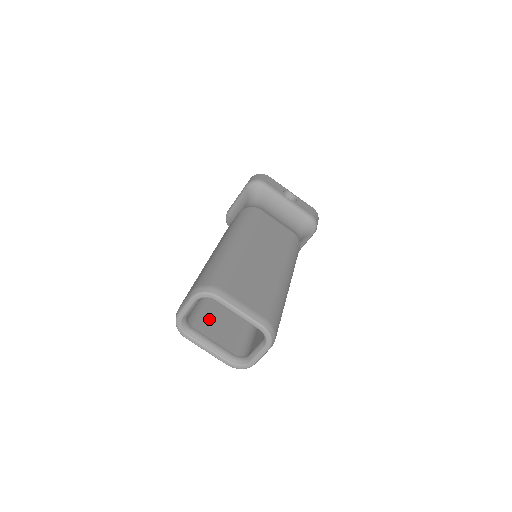
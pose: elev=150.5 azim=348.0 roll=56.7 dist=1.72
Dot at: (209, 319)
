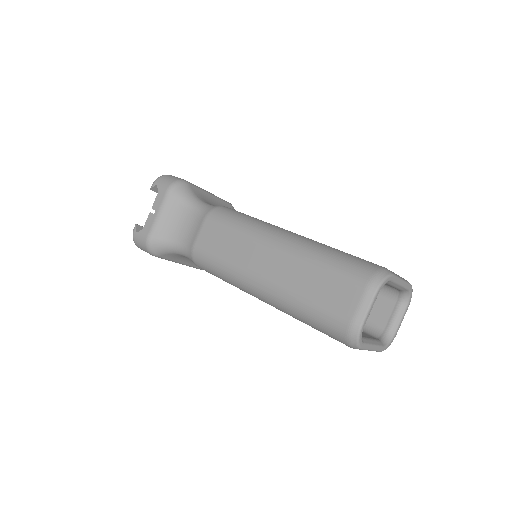
Dot at: occluded
